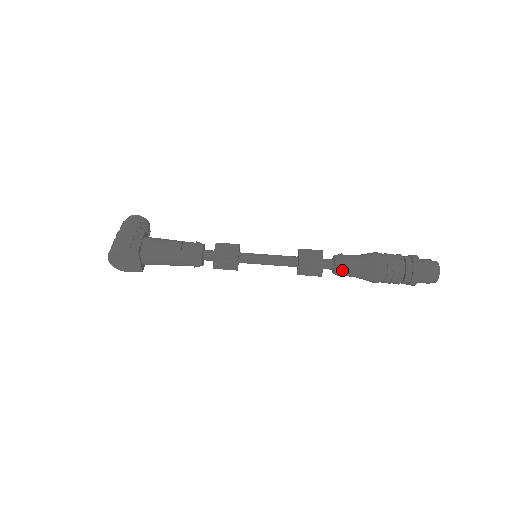
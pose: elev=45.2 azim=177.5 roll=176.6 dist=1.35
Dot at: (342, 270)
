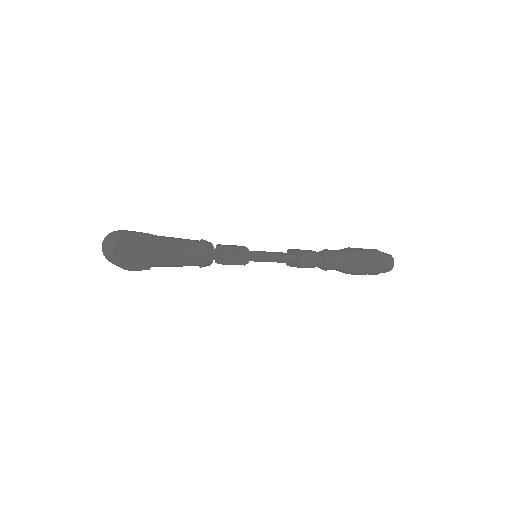
Dot at: (332, 257)
